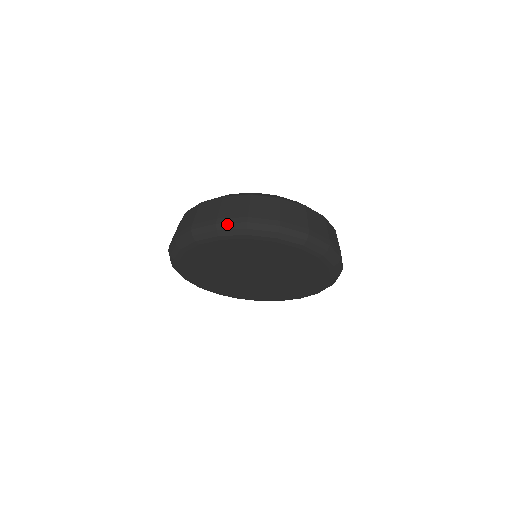
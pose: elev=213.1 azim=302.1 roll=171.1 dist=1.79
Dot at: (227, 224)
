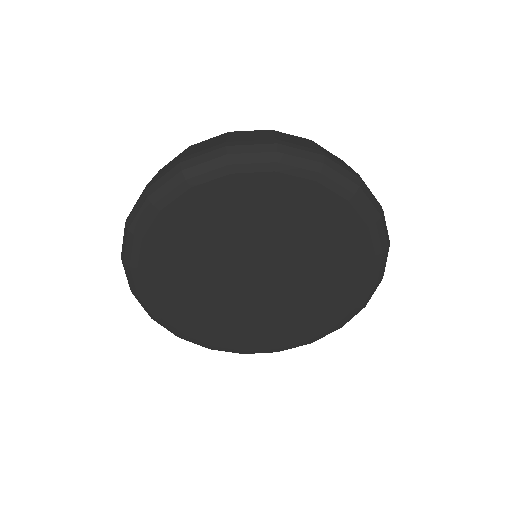
Dot at: (132, 213)
